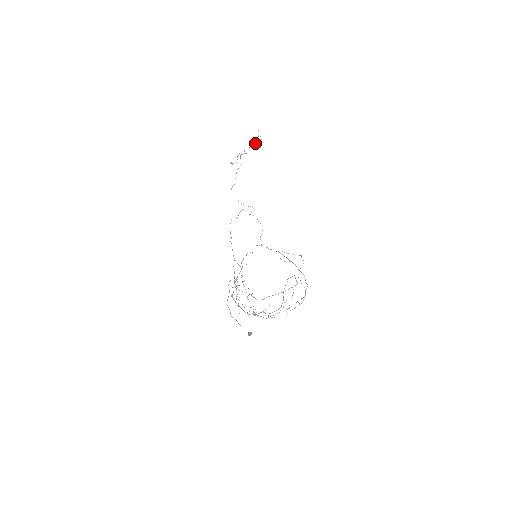
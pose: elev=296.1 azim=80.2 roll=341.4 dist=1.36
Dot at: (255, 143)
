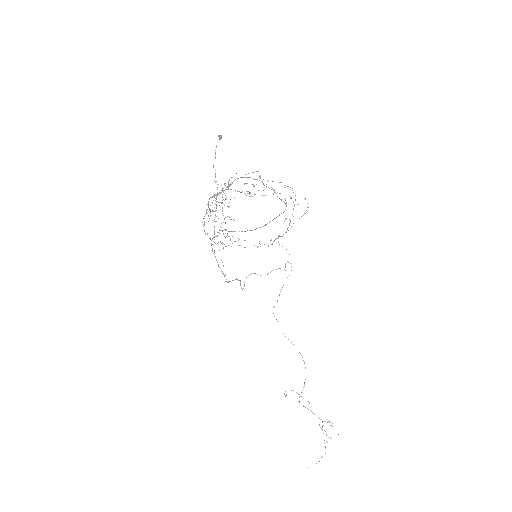
Dot at: occluded
